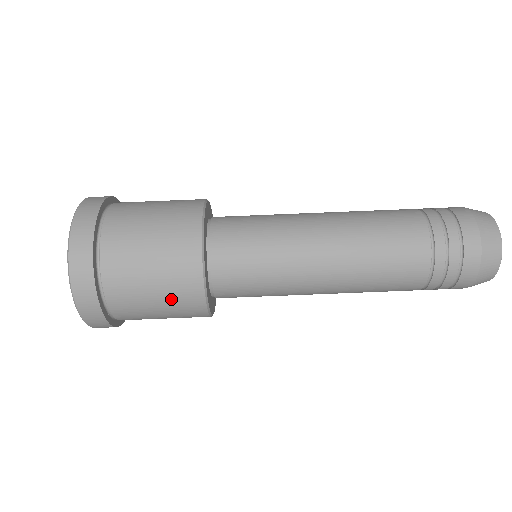
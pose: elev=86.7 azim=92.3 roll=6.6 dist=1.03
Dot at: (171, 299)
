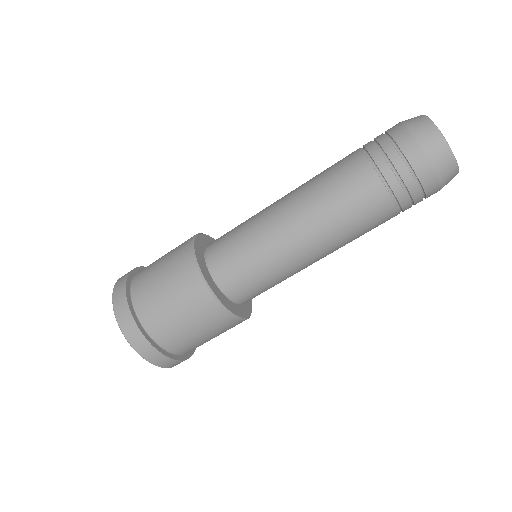
Dot at: (184, 300)
